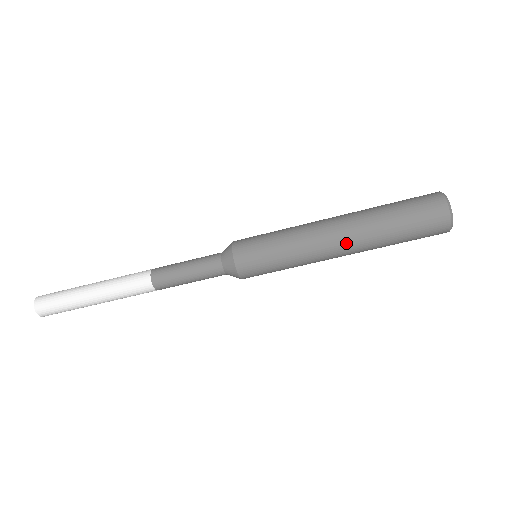
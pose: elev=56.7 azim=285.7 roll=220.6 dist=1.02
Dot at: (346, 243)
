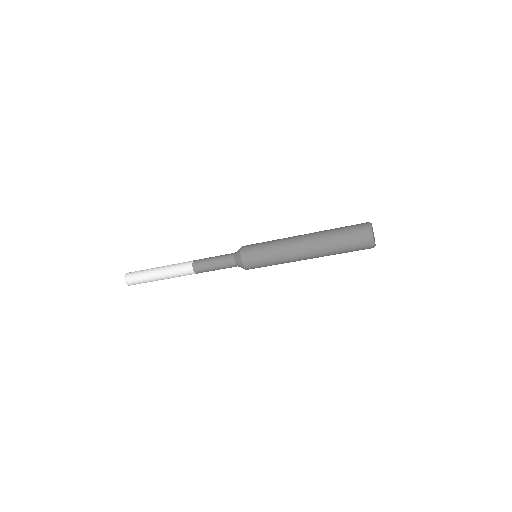
Dot at: (307, 250)
